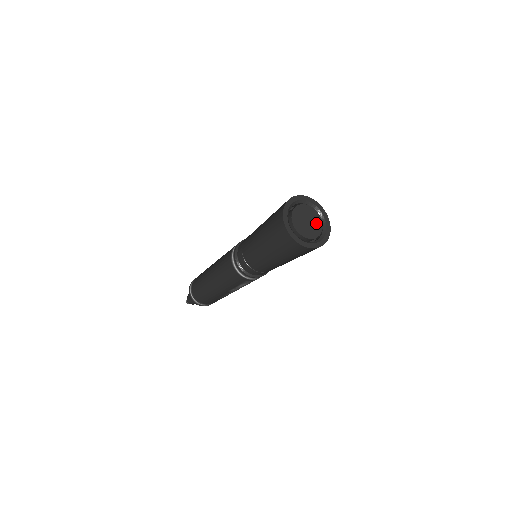
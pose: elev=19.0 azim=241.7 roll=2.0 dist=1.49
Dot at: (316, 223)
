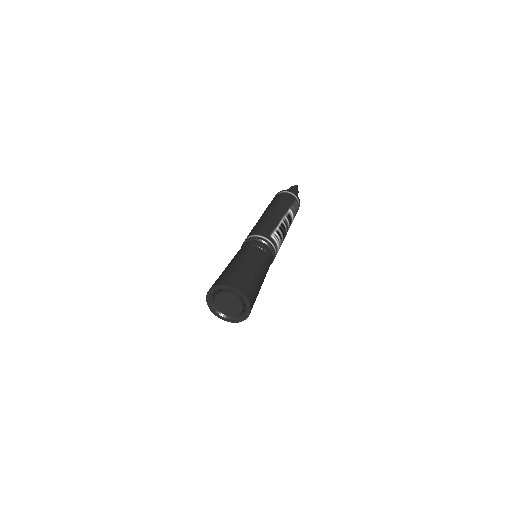
Dot at: (236, 306)
